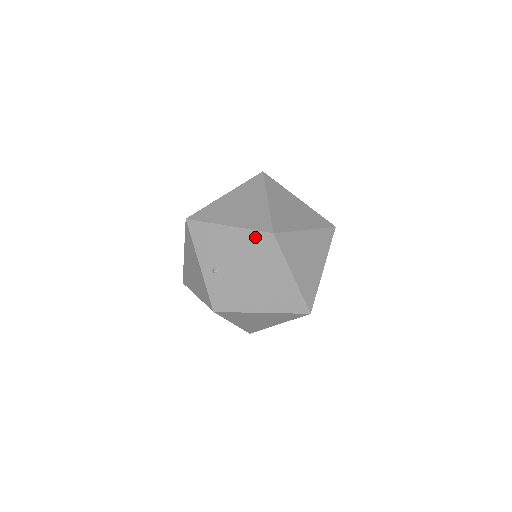
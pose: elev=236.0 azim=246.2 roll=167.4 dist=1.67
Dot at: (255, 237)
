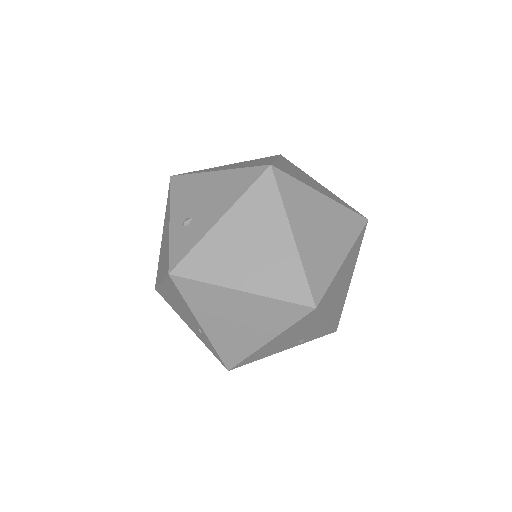
Dot at: (246, 174)
